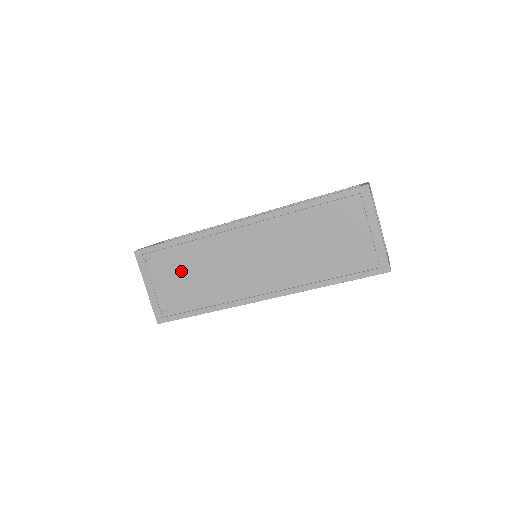
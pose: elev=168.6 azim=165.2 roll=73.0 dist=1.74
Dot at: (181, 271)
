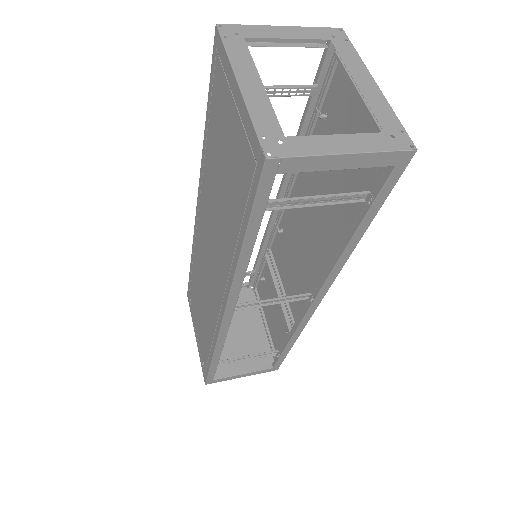
Dot at: (198, 304)
